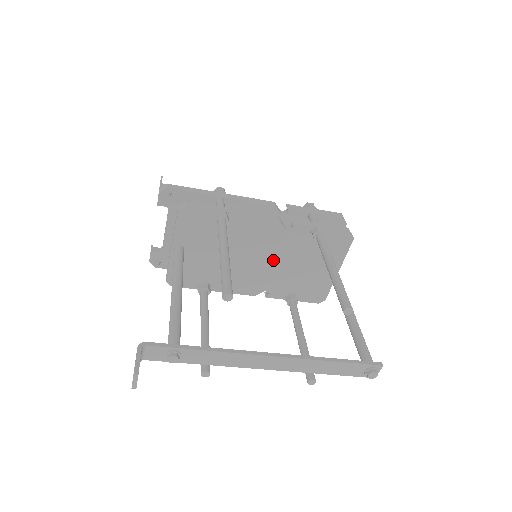
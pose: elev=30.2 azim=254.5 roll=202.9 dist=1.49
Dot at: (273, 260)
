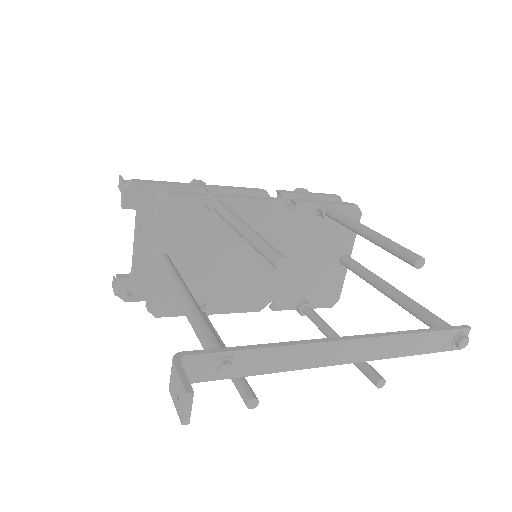
Dot at: occluded
